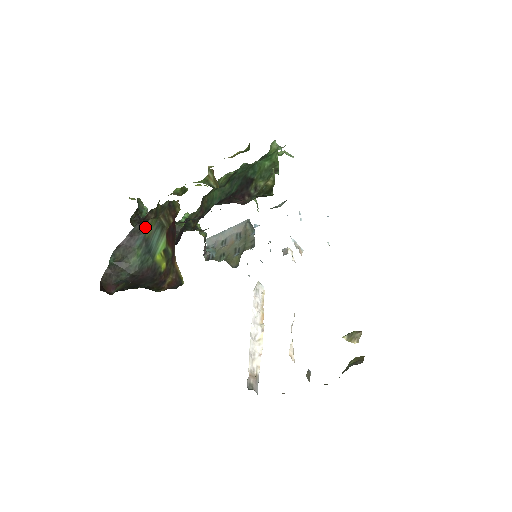
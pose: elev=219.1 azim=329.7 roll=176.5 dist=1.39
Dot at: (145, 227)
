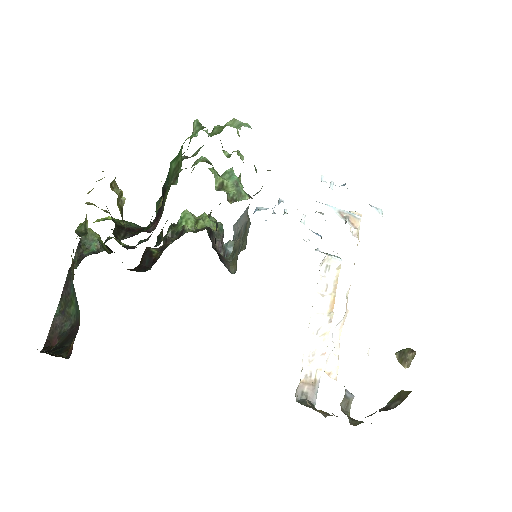
Dot at: occluded
